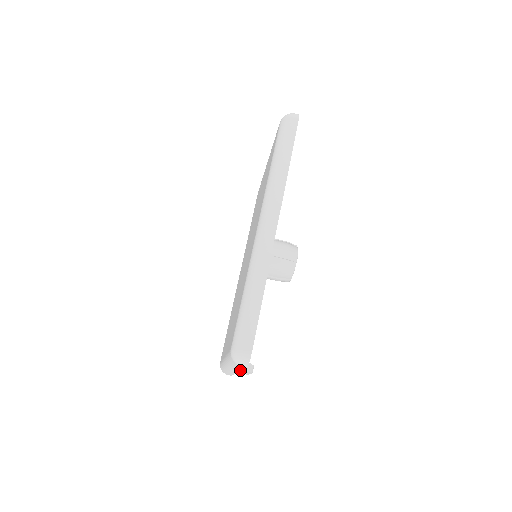
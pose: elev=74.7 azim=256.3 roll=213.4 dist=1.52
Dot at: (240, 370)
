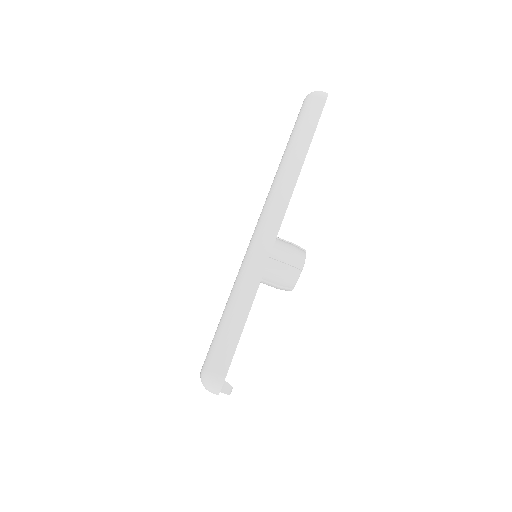
Dot at: occluded
